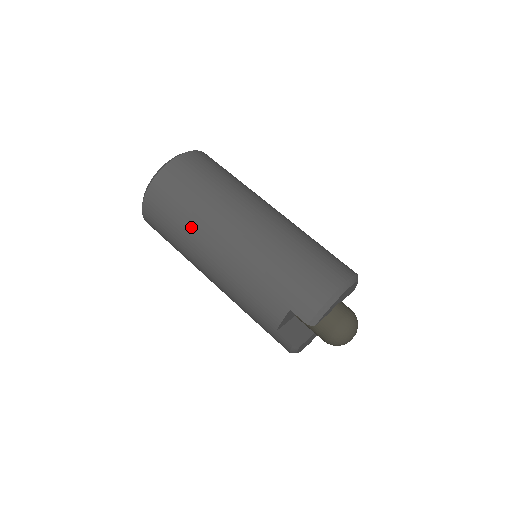
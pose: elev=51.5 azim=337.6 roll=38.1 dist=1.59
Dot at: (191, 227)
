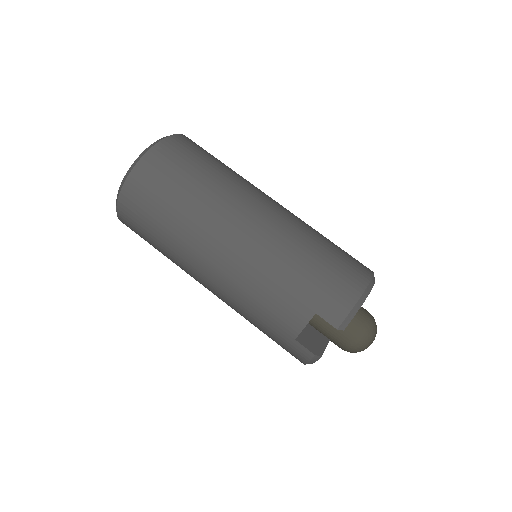
Dot at: (188, 221)
